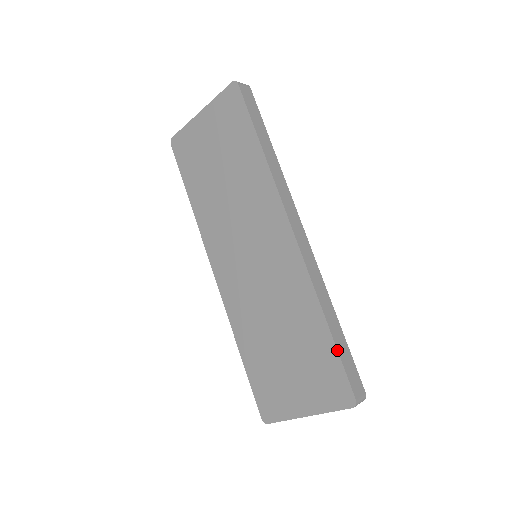
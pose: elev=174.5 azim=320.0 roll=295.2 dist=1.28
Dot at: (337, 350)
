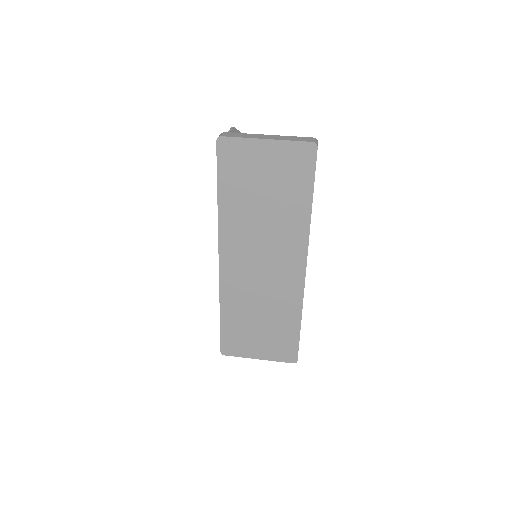
Dot at: occluded
